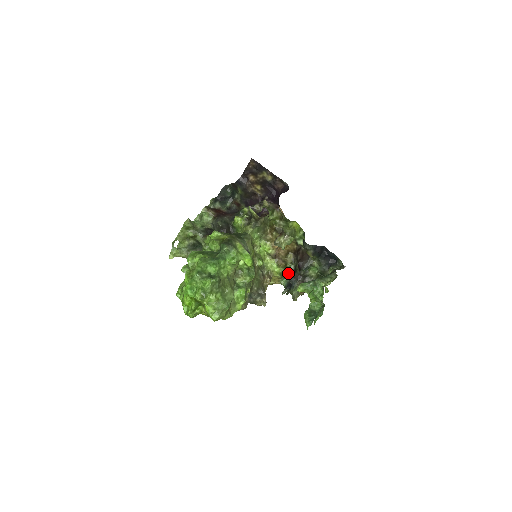
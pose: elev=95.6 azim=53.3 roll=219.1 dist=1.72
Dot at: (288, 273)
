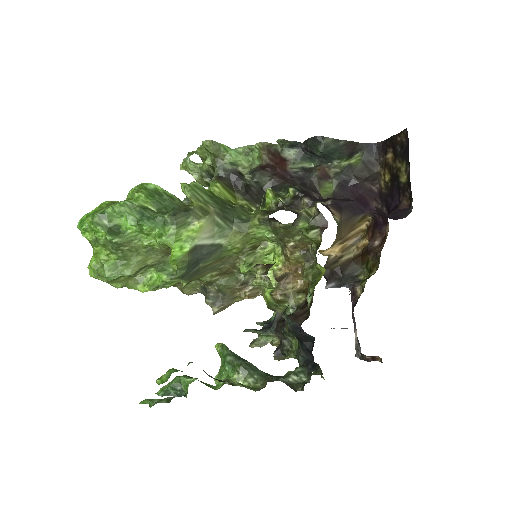
Dot at: (281, 311)
